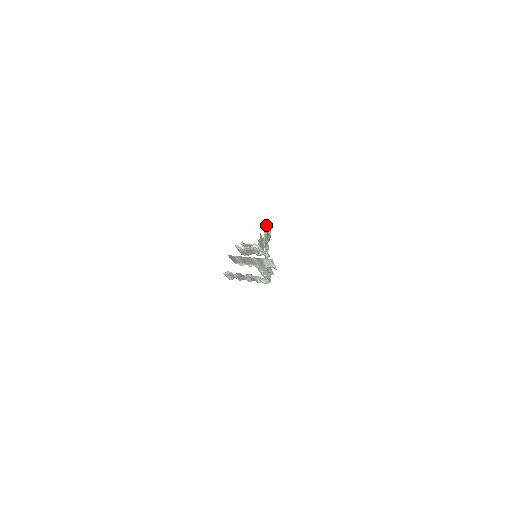
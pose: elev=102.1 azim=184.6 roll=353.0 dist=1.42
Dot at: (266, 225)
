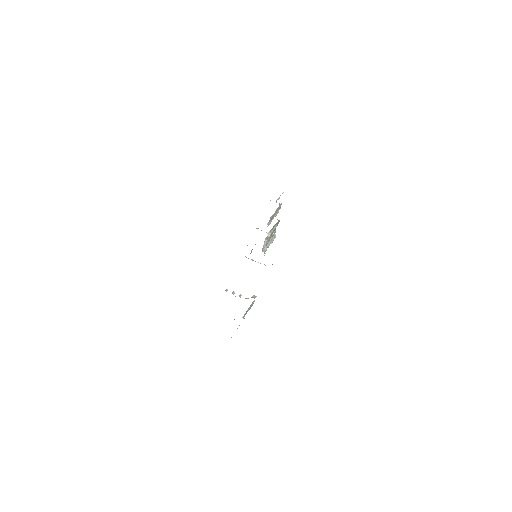
Dot at: (267, 236)
